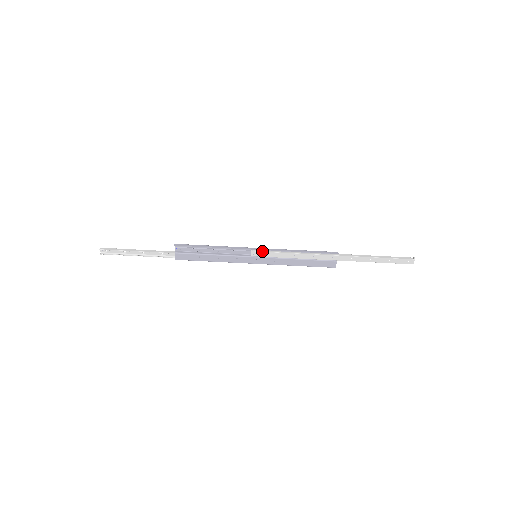
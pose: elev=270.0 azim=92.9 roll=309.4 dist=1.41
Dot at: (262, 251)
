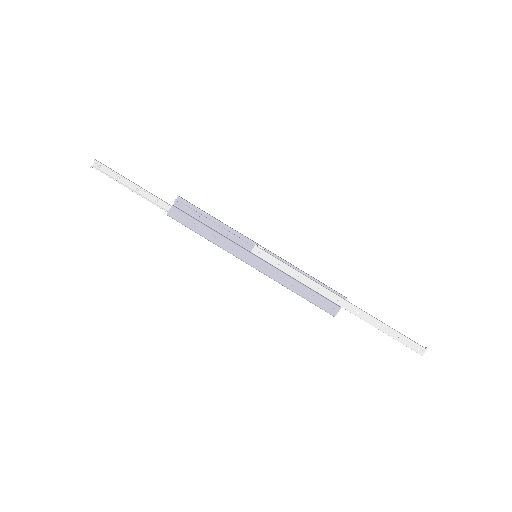
Dot at: (267, 252)
